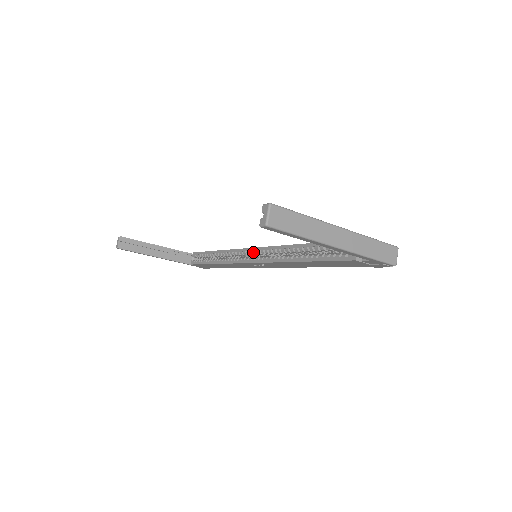
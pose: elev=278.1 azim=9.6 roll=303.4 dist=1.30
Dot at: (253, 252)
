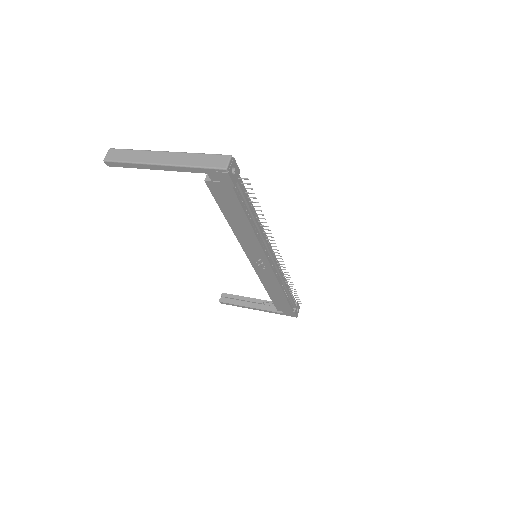
Dot at: occluded
